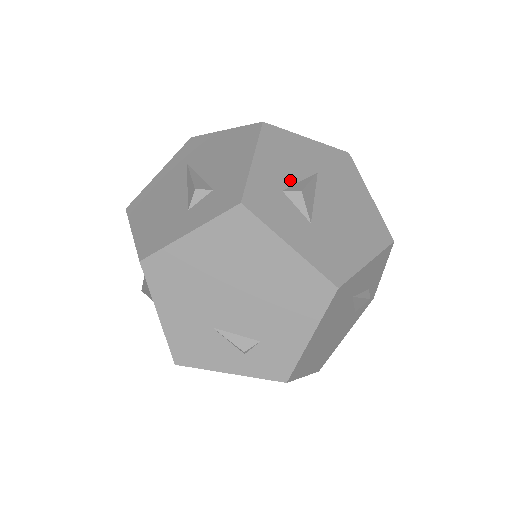
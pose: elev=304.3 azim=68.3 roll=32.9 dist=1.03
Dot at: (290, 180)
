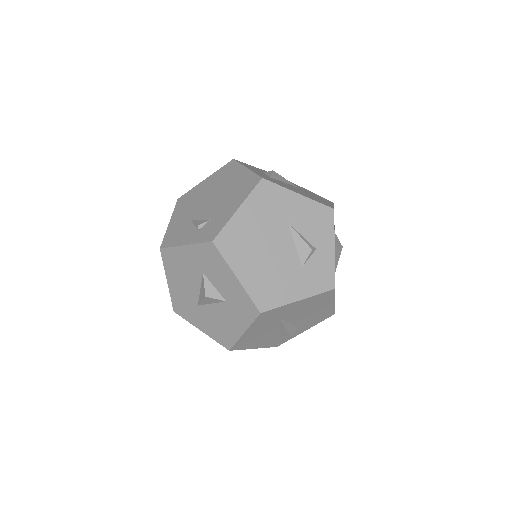
Dot at: occluded
